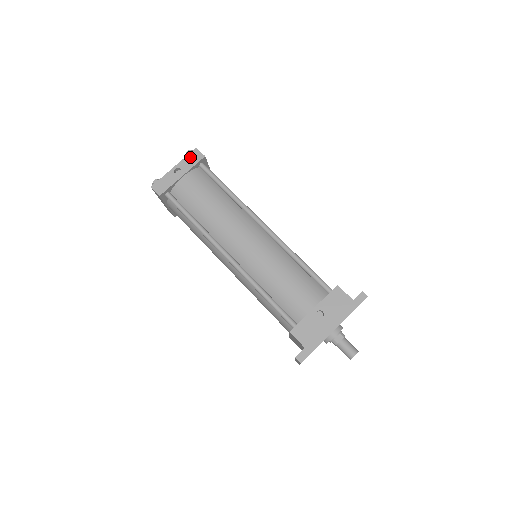
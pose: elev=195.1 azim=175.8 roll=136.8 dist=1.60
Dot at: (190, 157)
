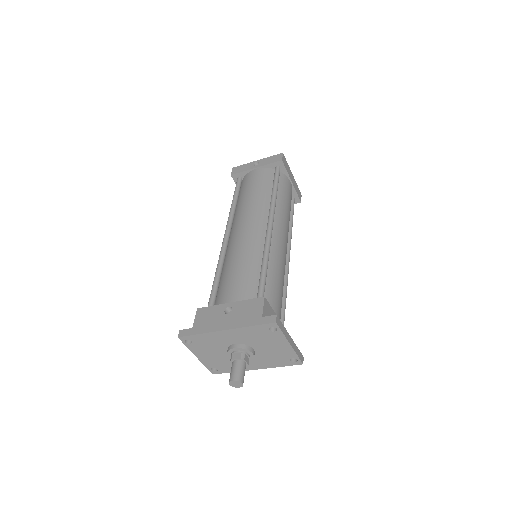
Dot at: (273, 157)
